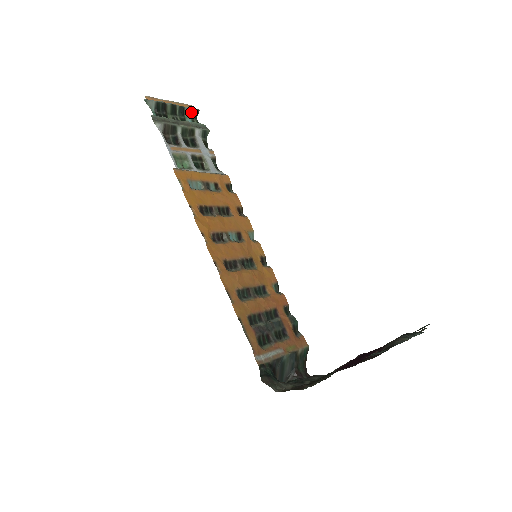
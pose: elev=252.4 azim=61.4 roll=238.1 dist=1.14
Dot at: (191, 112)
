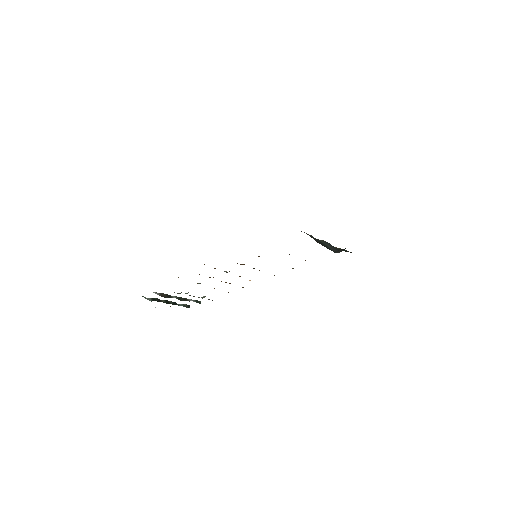
Dot at: (183, 305)
